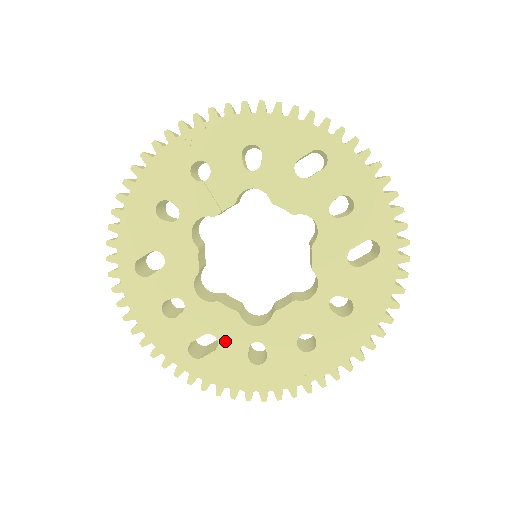
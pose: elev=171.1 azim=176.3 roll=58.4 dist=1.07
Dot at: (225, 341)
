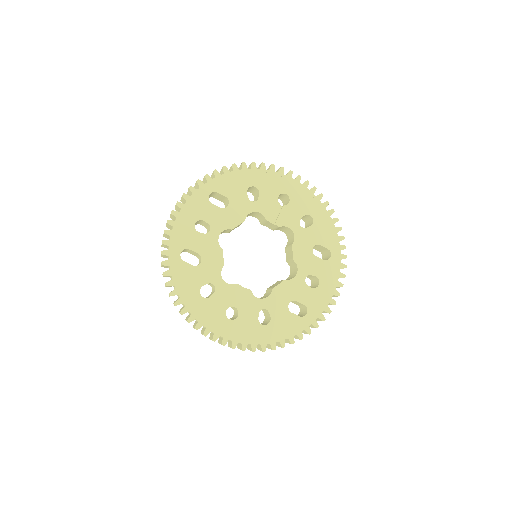
Dot at: (203, 268)
